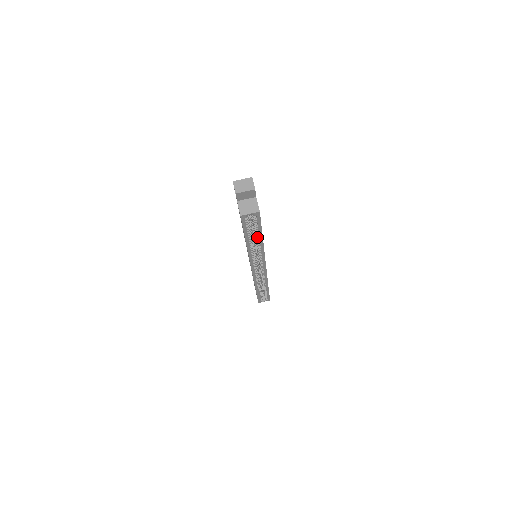
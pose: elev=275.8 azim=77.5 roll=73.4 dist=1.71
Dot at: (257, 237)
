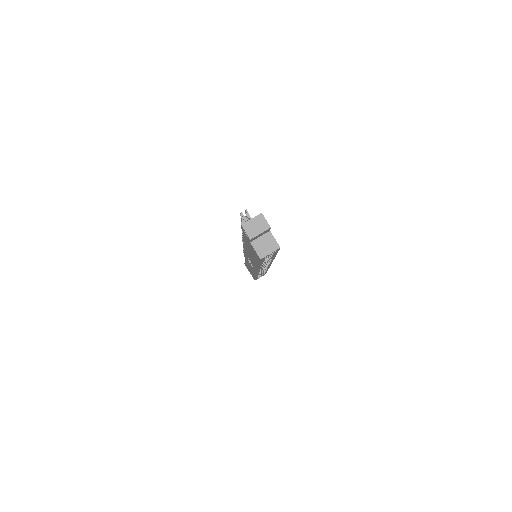
Dot at: (270, 258)
